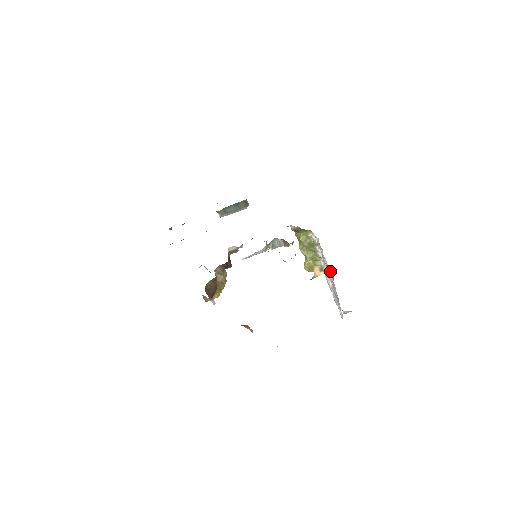
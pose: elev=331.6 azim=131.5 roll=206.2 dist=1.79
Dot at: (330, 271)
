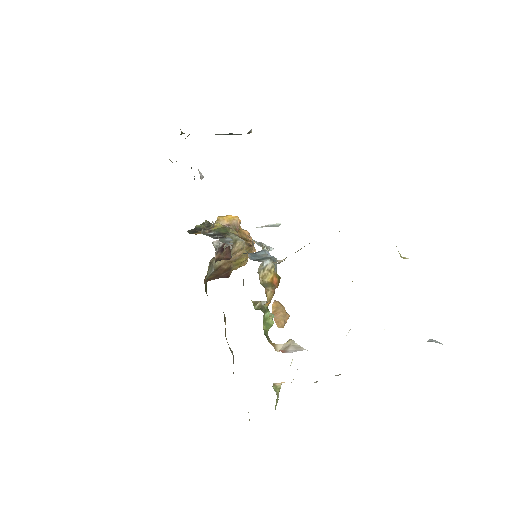
Dot at: occluded
